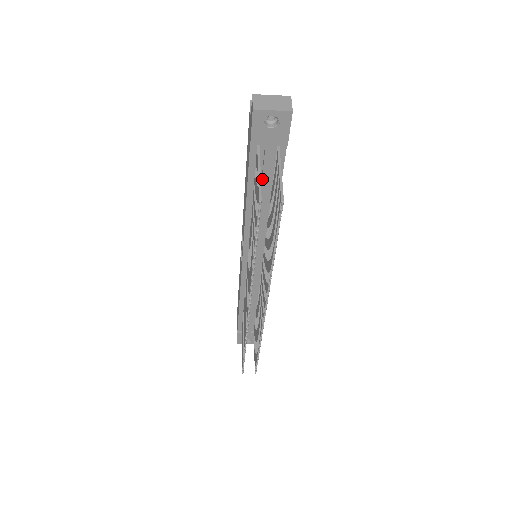
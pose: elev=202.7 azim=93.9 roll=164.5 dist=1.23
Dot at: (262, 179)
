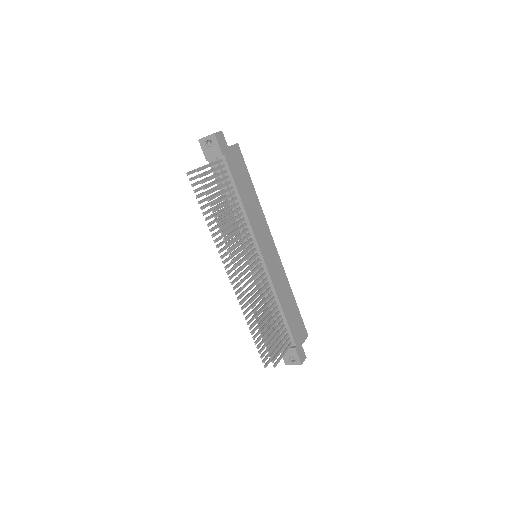
Dot at: (222, 183)
